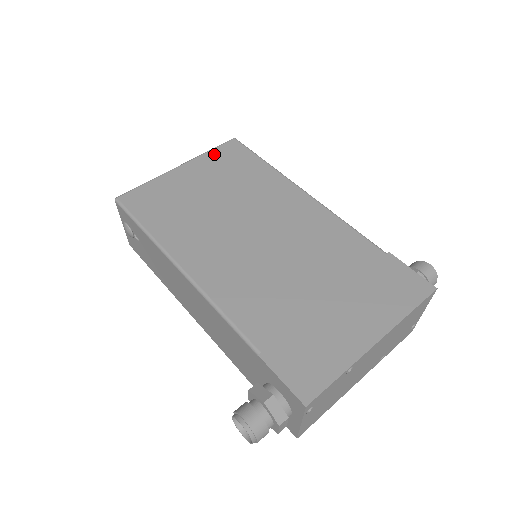
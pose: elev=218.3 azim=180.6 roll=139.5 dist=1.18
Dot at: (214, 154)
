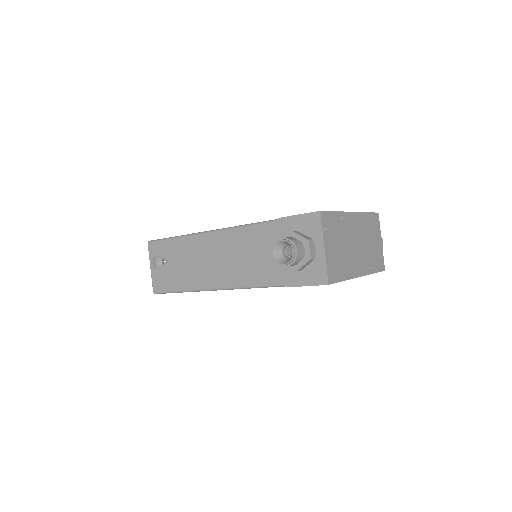
Dot at: occluded
